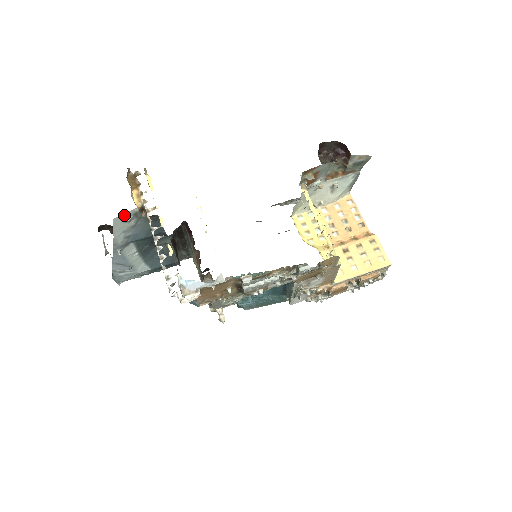
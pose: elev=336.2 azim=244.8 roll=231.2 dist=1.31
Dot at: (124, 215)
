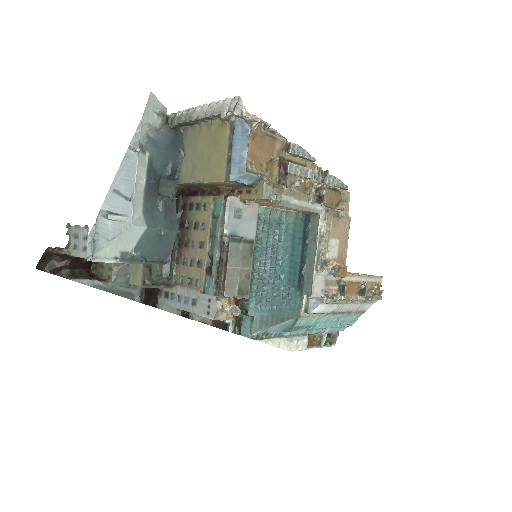
Dot at: (157, 102)
